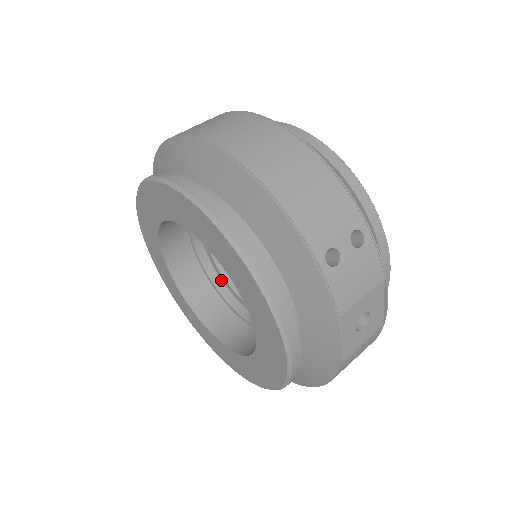
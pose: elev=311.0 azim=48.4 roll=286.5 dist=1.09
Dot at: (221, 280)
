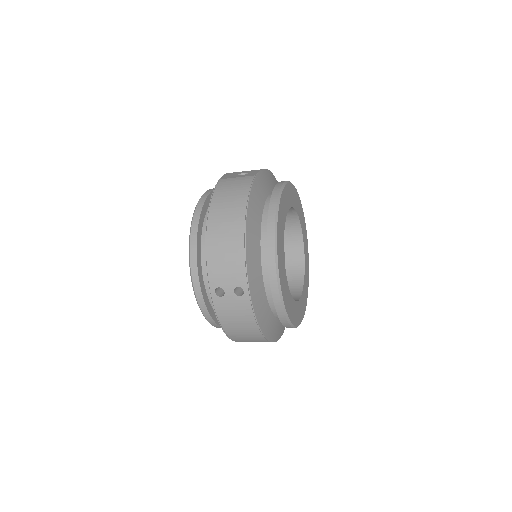
Dot at: occluded
